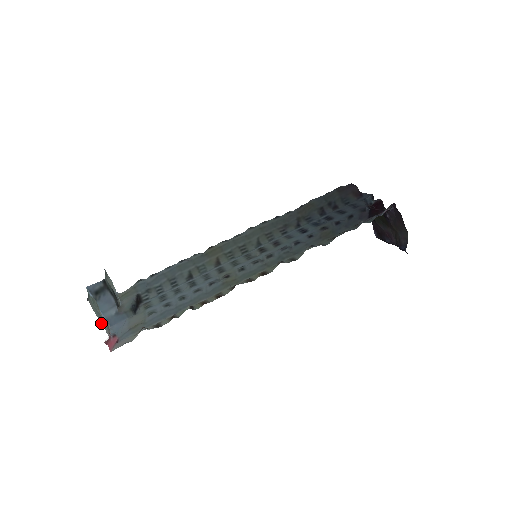
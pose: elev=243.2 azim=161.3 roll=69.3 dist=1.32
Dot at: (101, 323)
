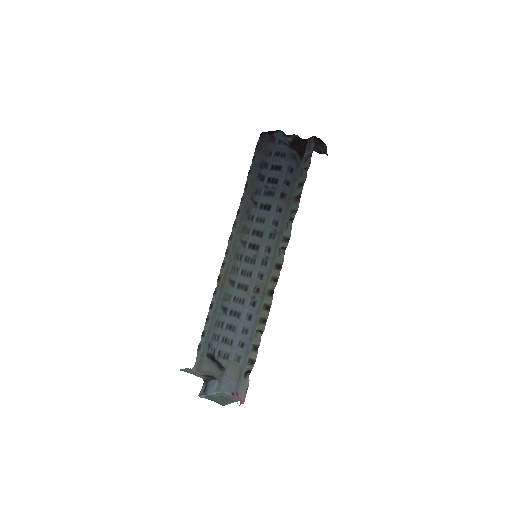
Dot at: (233, 402)
